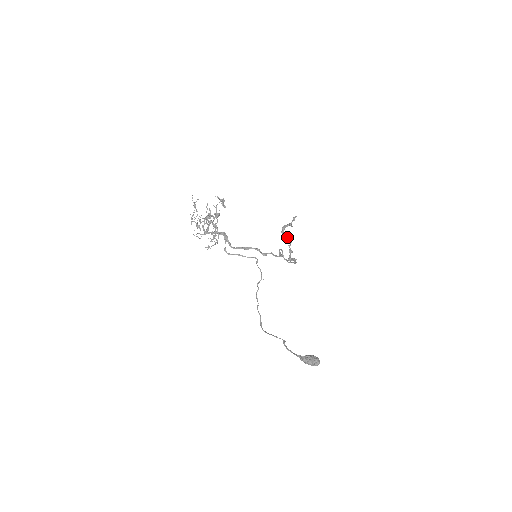
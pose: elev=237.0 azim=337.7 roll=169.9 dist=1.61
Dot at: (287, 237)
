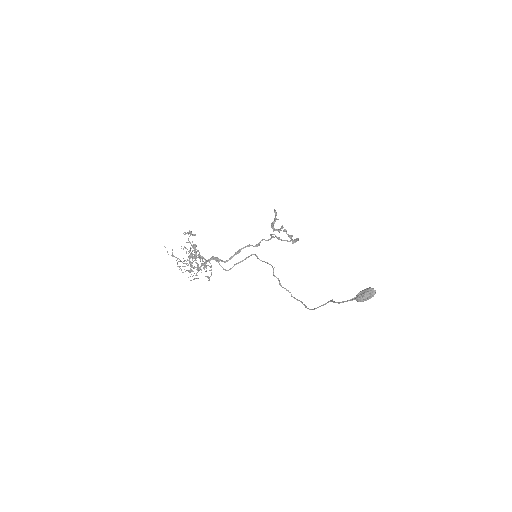
Dot at: (279, 229)
